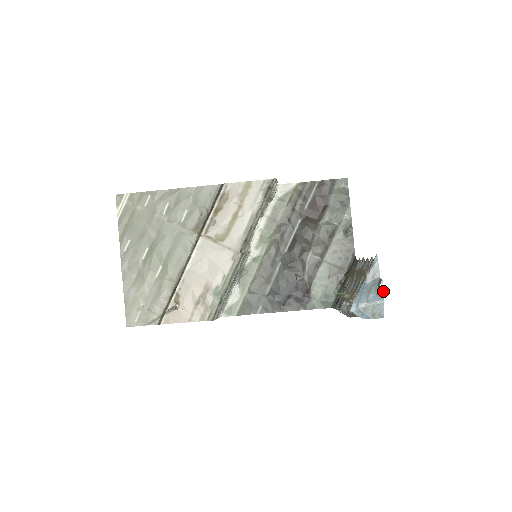
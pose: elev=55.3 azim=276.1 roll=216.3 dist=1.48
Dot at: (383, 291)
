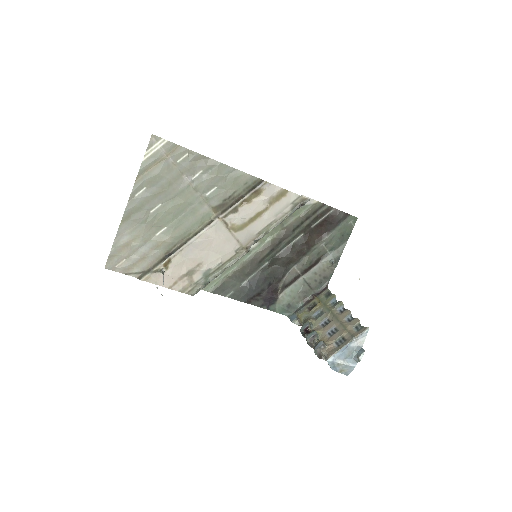
Dot at: occluded
